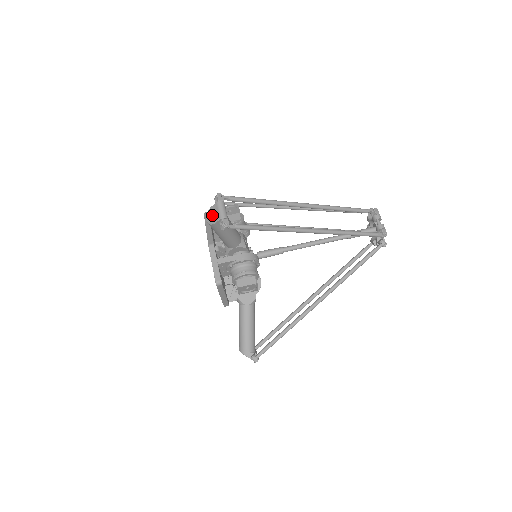
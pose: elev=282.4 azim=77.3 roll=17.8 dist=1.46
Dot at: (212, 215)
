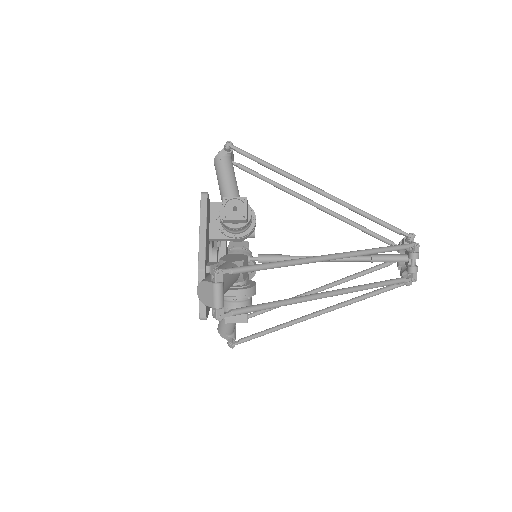
Dot at: (204, 293)
